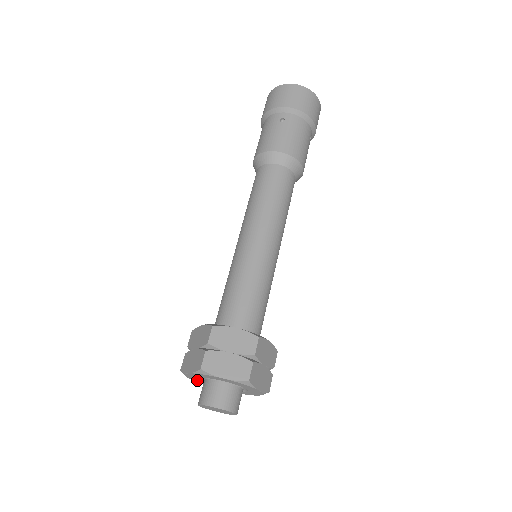
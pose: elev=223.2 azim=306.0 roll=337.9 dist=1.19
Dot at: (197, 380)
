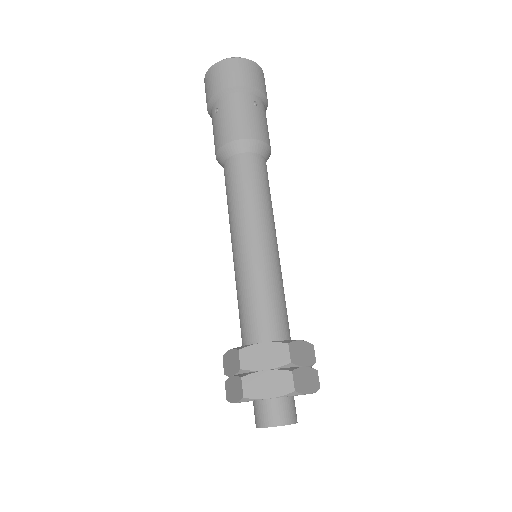
Dot at: occluded
